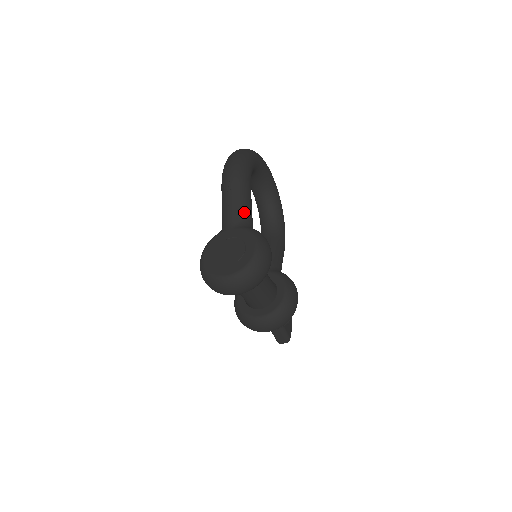
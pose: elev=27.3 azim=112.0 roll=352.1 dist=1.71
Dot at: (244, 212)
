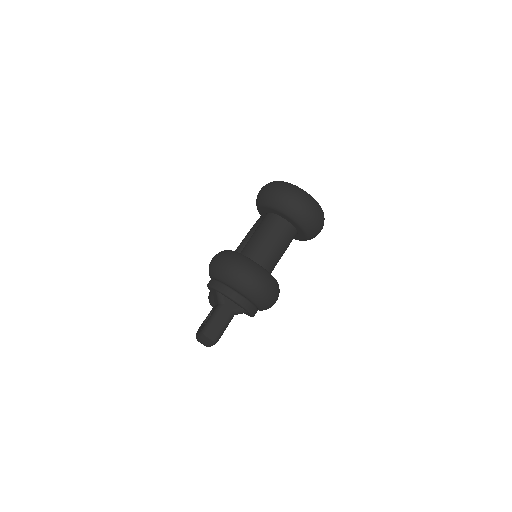
Dot at: occluded
